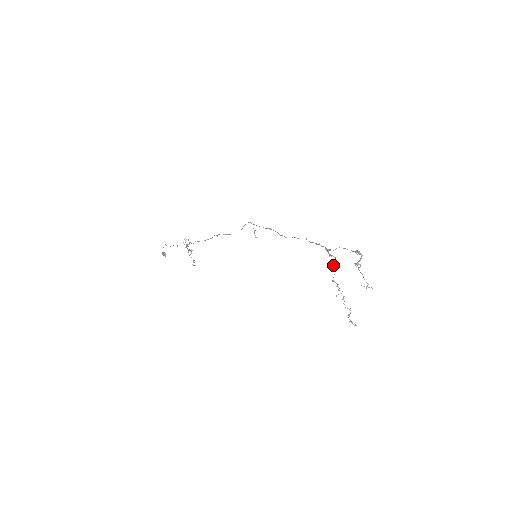
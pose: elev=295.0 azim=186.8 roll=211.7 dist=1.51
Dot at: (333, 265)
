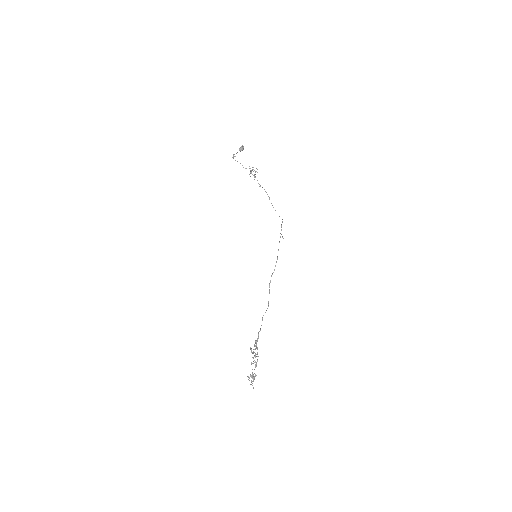
Dot at: occluded
